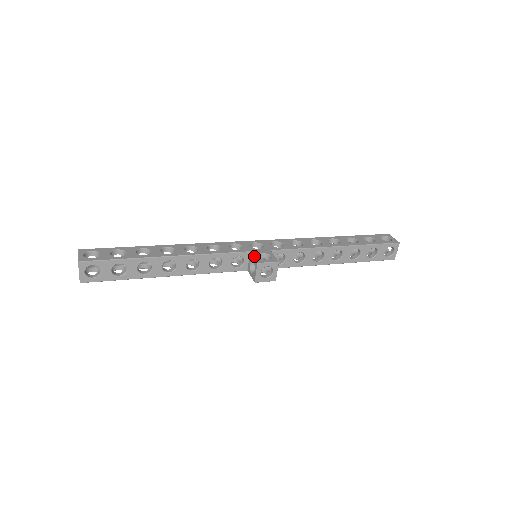
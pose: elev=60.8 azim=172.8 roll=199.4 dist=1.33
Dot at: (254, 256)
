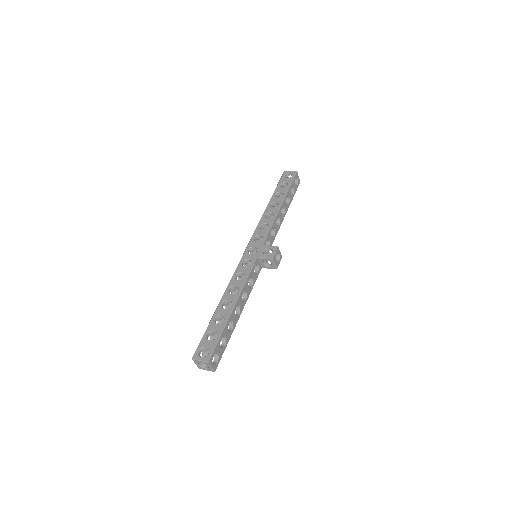
Dot at: (264, 257)
